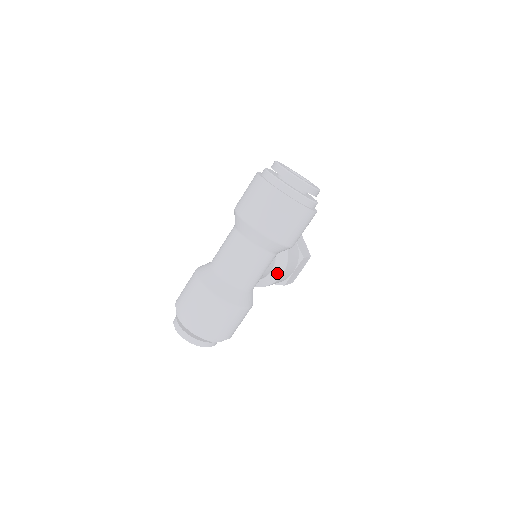
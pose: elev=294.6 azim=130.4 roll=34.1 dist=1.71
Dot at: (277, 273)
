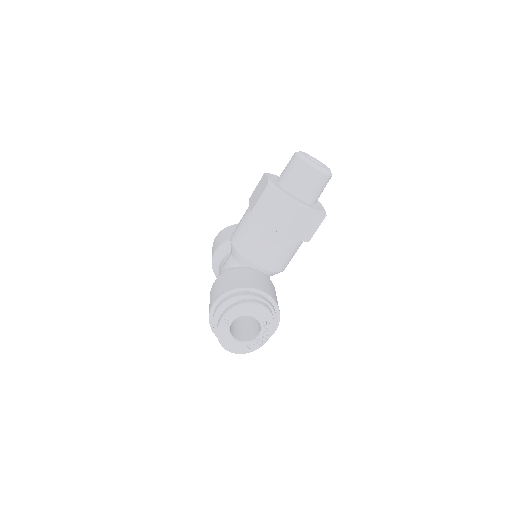
Dot at: occluded
